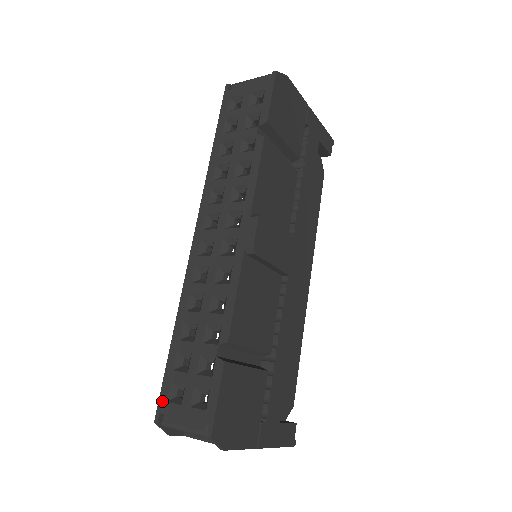
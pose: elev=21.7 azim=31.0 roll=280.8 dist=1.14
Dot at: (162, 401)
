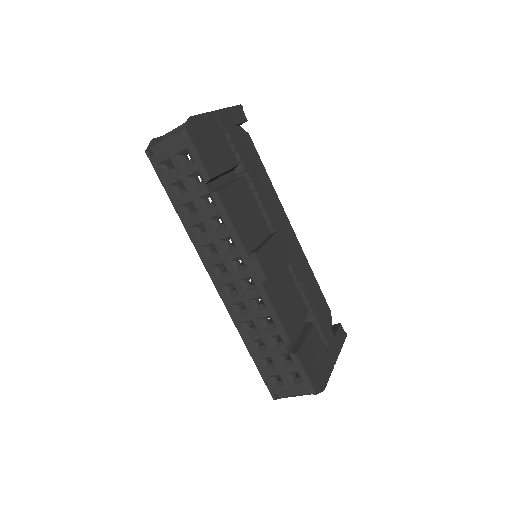
Dot at: (270, 388)
